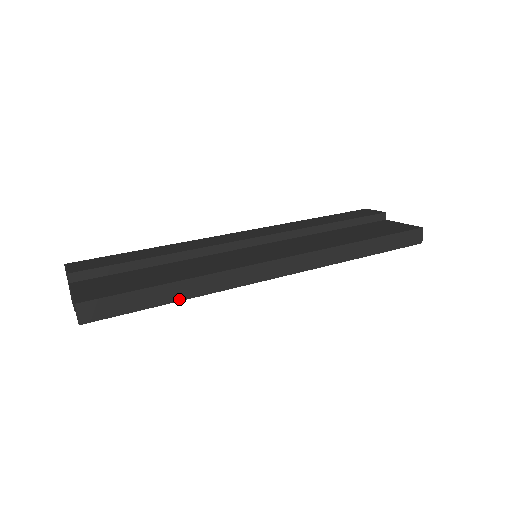
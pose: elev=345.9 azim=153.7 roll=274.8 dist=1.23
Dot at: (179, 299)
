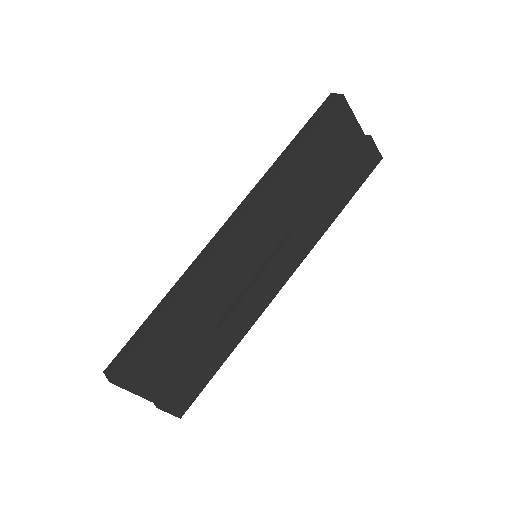
Dot at: (166, 311)
